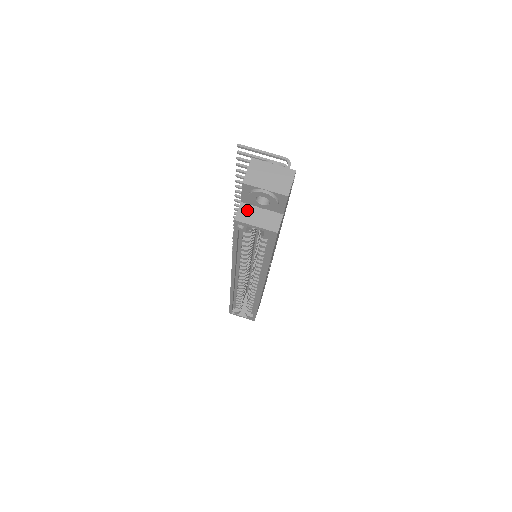
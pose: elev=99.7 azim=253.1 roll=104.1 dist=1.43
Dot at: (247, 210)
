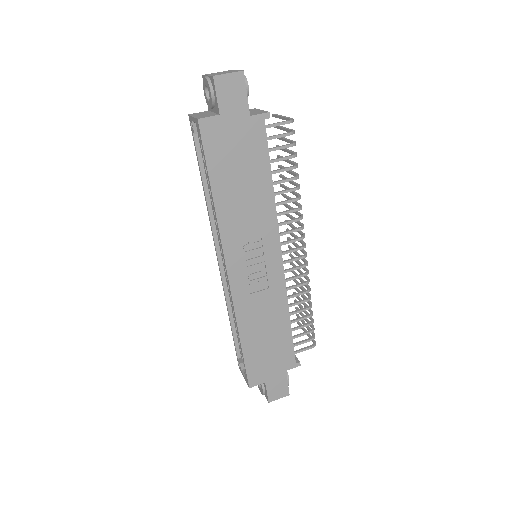
Dot at: (204, 112)
